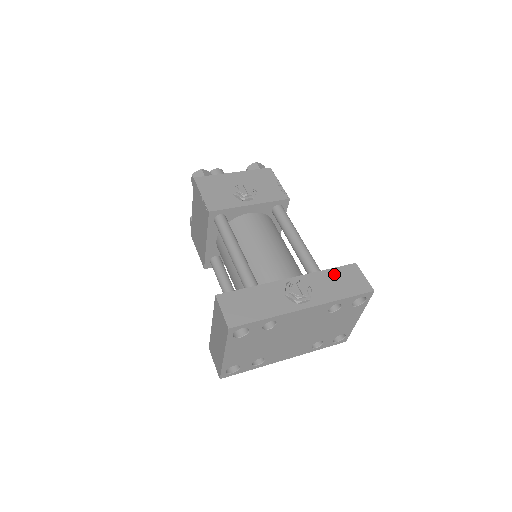
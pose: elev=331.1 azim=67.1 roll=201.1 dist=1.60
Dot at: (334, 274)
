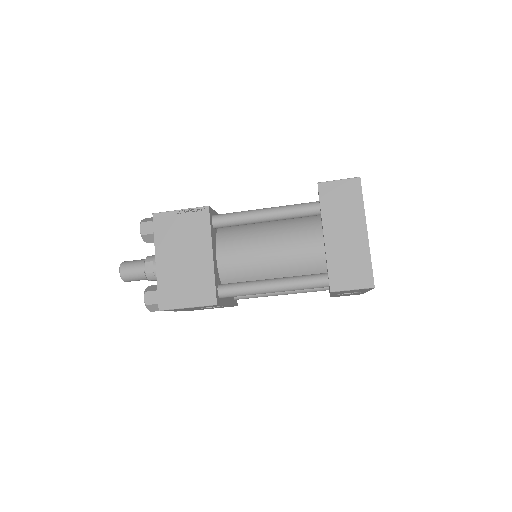
Dot at: occluded
